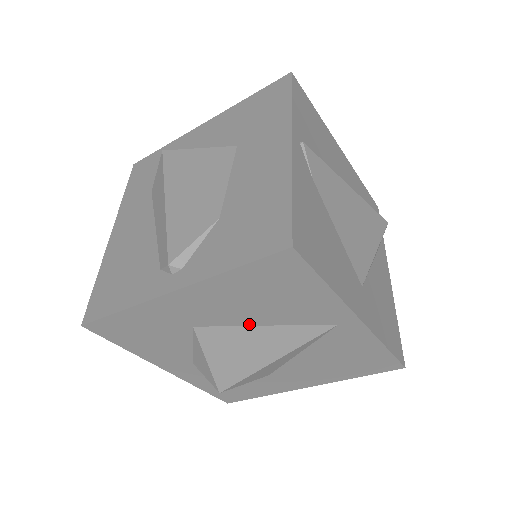
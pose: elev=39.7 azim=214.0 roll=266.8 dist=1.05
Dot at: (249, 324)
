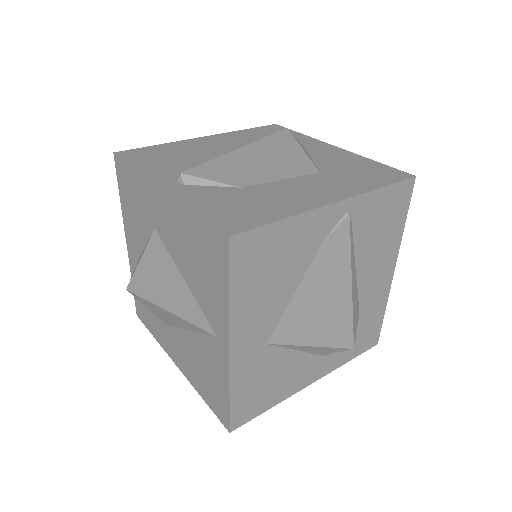
Dot at: (179, 267)
